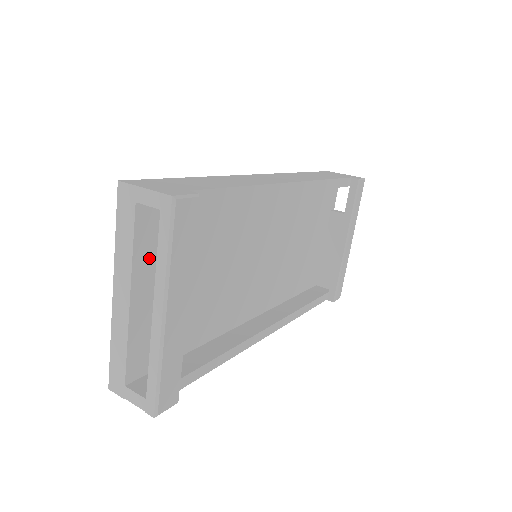
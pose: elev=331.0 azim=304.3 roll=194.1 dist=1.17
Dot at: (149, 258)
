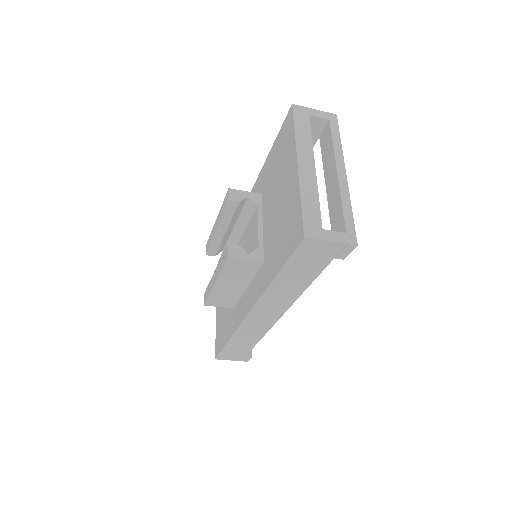
Dot at: occluded
